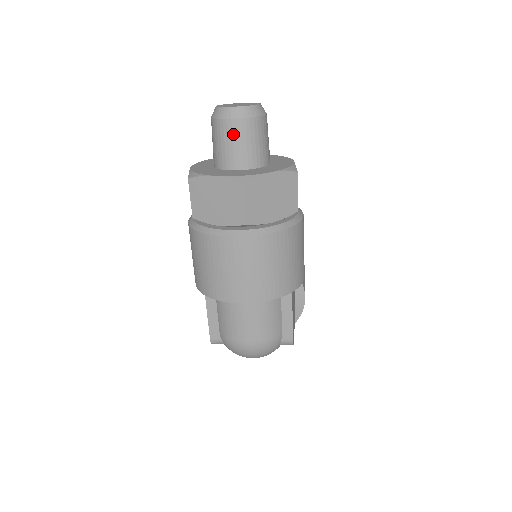
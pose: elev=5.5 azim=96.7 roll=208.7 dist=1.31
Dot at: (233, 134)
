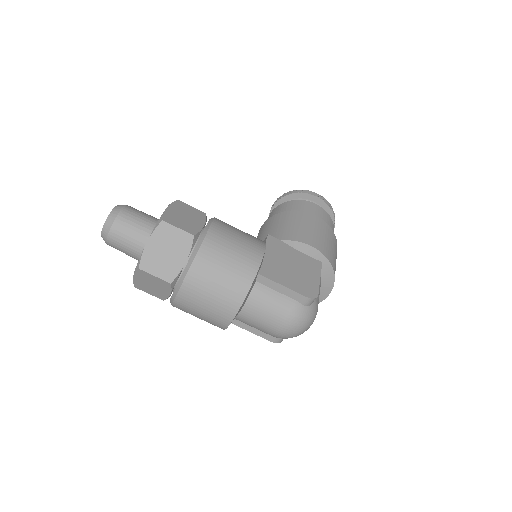
Dot at: (117, 244)
